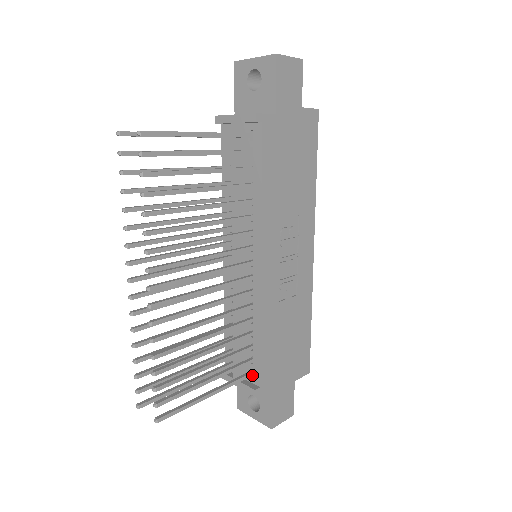
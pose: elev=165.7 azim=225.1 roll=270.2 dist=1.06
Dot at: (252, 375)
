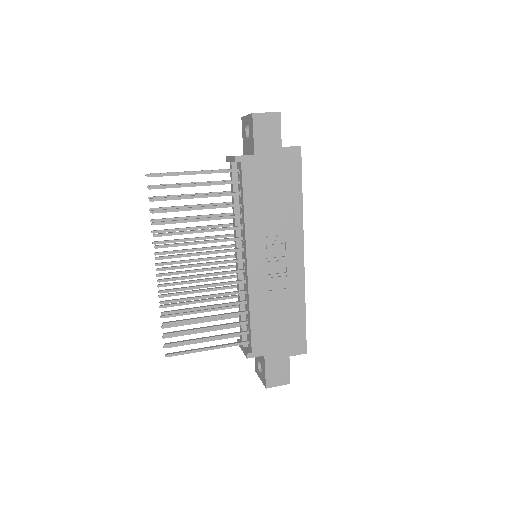
Dot at: (249, 343)
